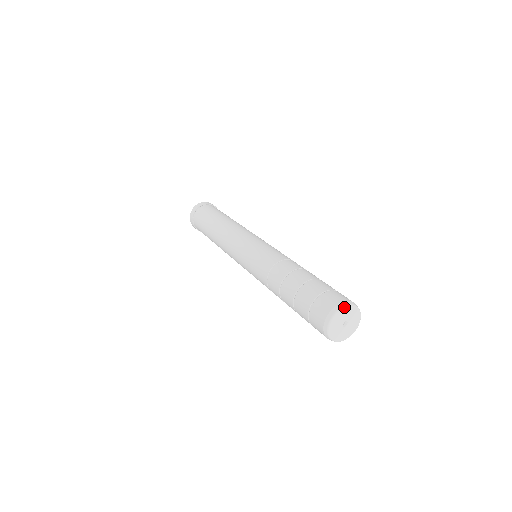
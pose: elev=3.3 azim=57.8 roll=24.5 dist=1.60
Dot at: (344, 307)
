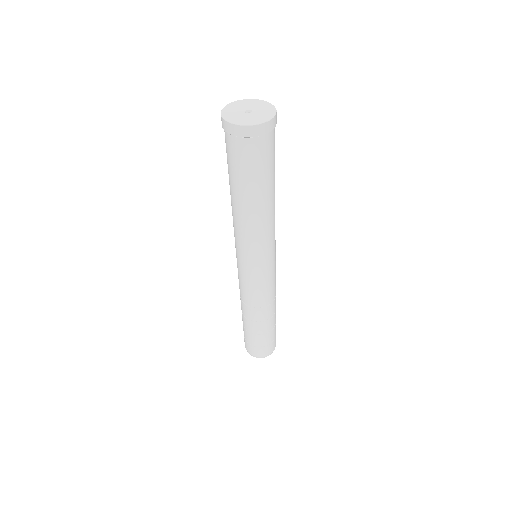
Dot at: occluded
